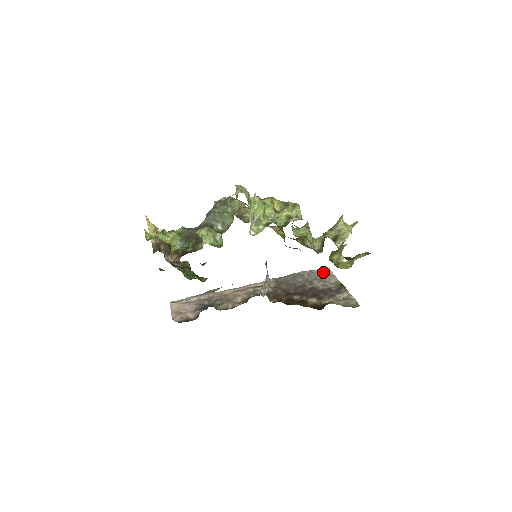
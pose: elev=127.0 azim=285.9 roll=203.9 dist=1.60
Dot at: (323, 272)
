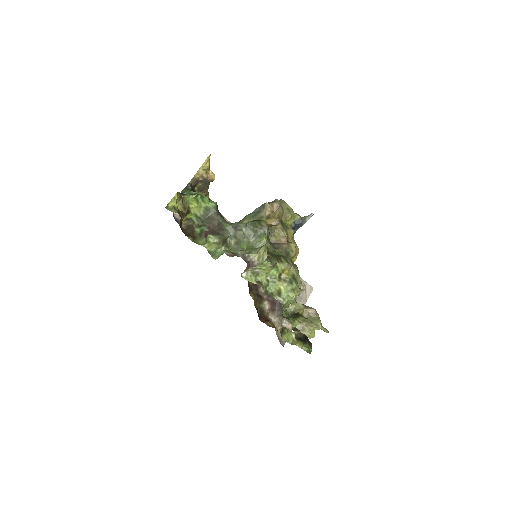
Dot at: occluded
